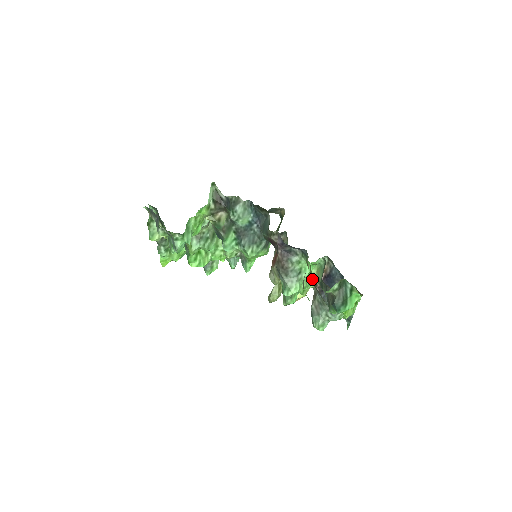
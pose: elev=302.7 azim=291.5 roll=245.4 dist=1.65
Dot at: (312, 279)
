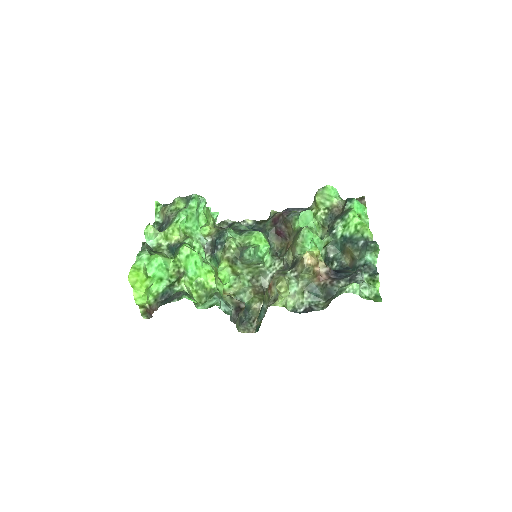
Dot at: occluded
